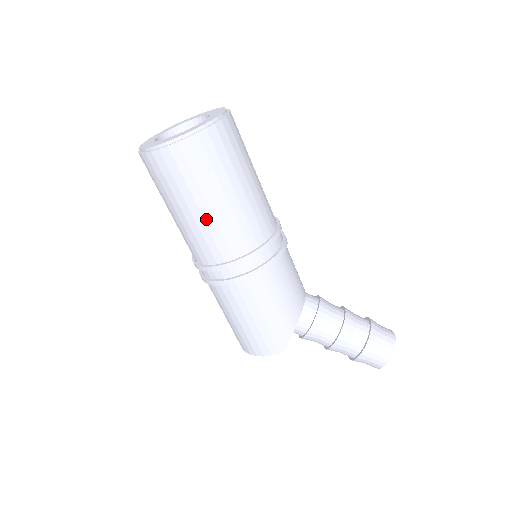
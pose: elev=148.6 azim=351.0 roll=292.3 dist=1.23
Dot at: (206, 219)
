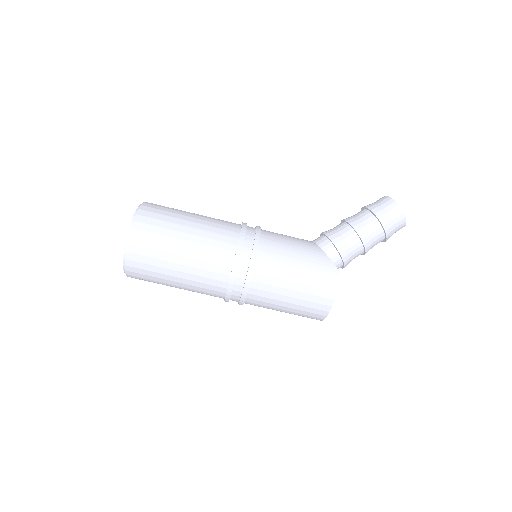
Dot at: (193, 249)
